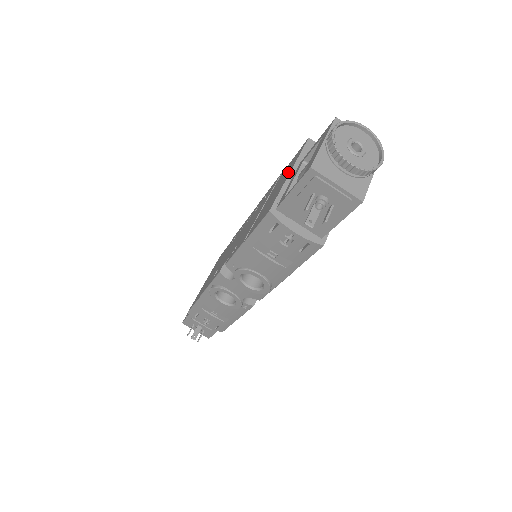
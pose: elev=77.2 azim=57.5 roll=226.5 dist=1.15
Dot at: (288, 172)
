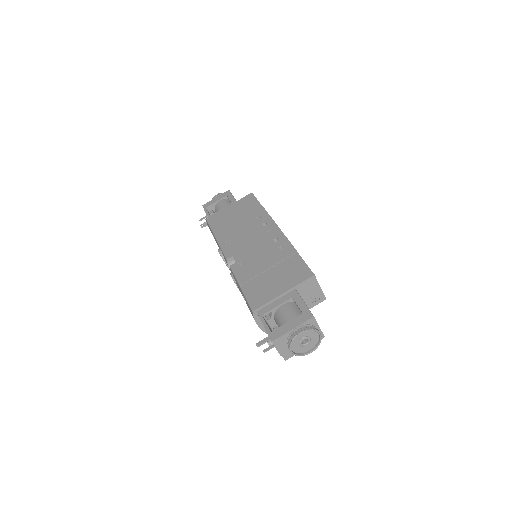
Dot at: (285, 286)
